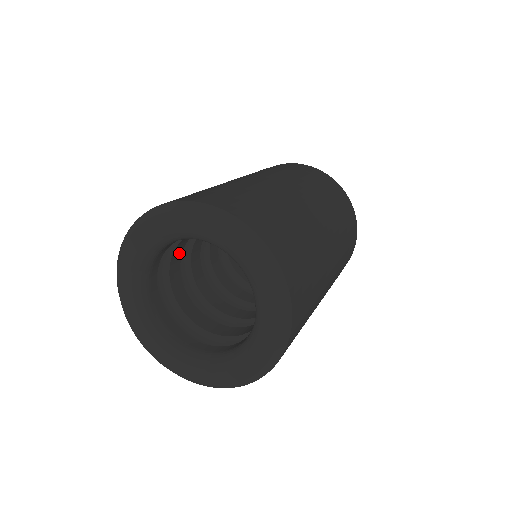
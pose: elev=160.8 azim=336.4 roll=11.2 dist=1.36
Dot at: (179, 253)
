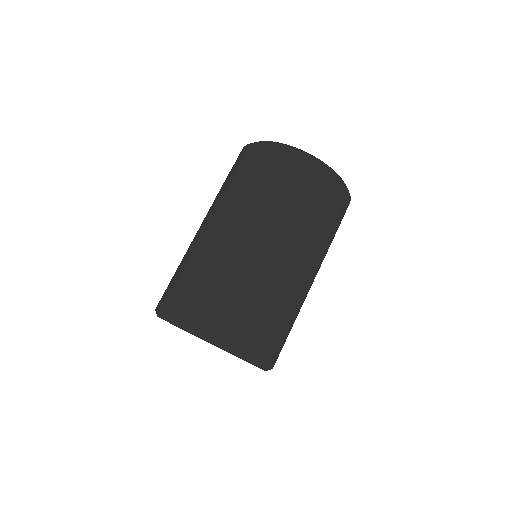
Dot at: occluded
